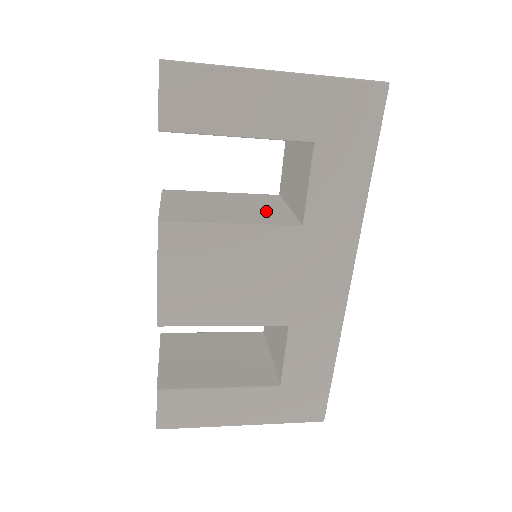
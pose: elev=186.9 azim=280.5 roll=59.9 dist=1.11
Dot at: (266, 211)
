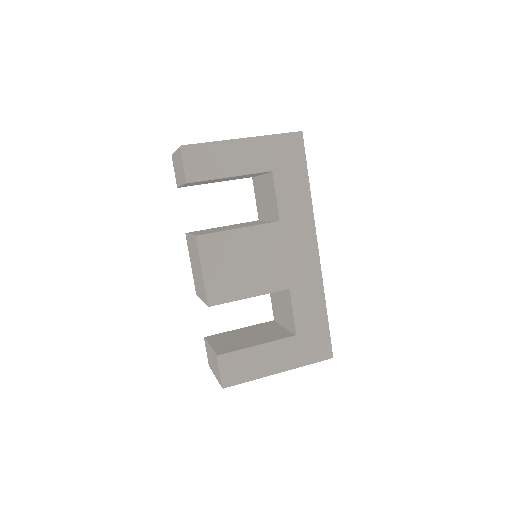
Dot at: (255, 223)
